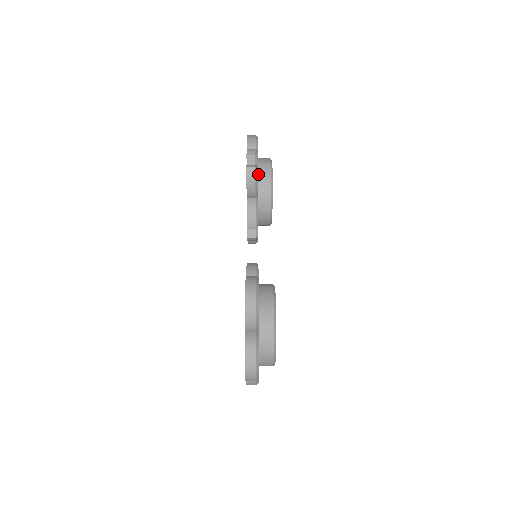
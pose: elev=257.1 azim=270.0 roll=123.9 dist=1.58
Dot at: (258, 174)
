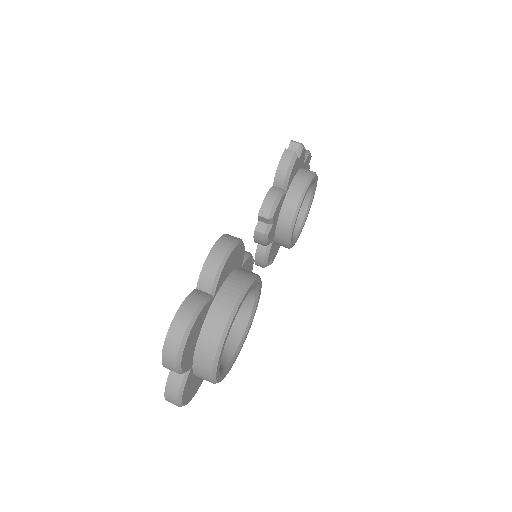
Dot at: (295, 160)
